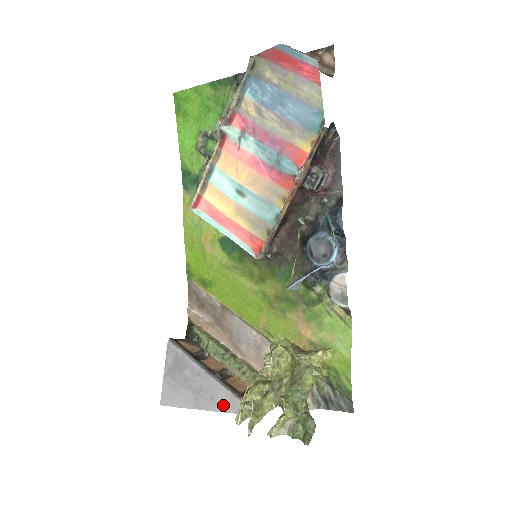
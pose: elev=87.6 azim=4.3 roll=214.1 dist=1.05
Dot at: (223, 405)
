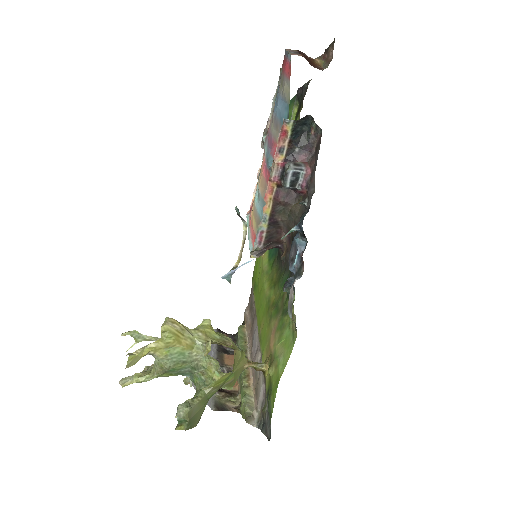
Dot at: occluded
